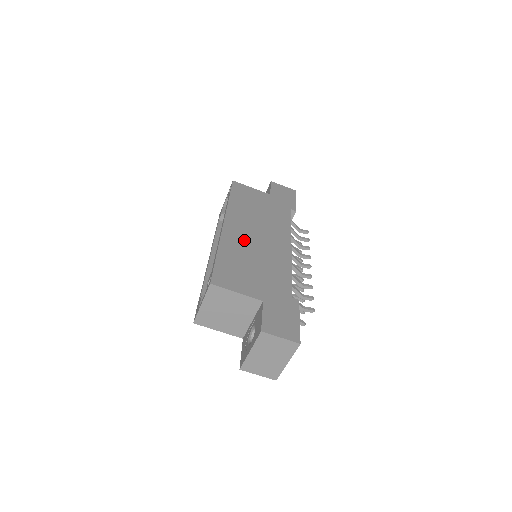
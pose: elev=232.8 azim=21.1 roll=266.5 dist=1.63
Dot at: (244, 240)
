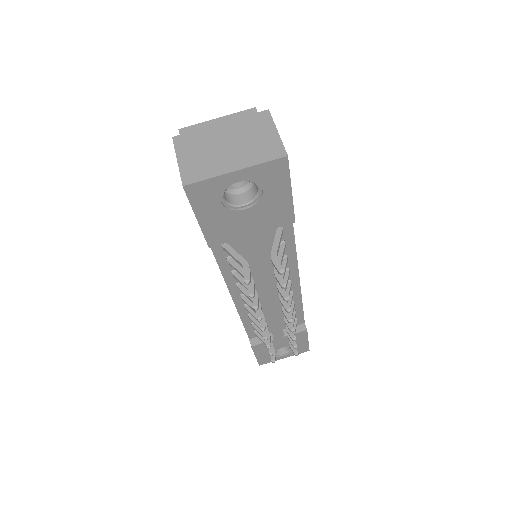
Dot at: occluded
